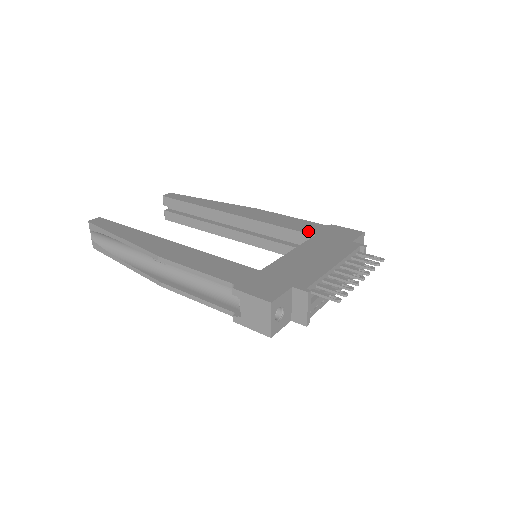
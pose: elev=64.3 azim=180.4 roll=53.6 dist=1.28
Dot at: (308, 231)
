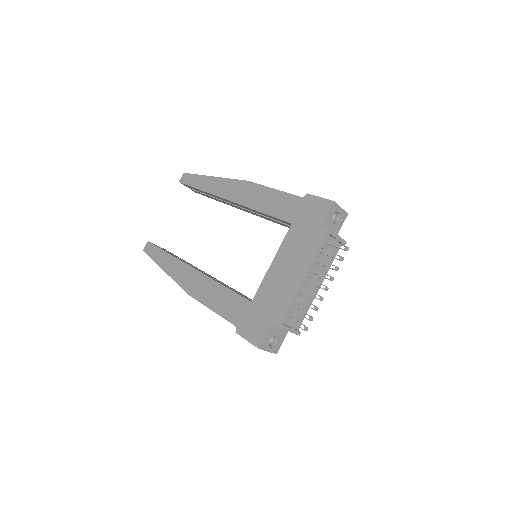
Dot at: (286, 217)
